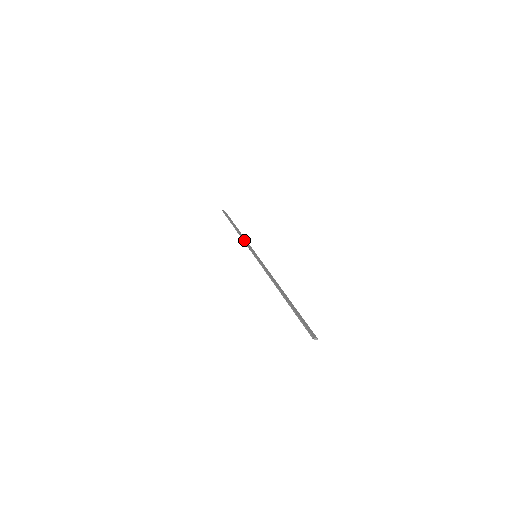
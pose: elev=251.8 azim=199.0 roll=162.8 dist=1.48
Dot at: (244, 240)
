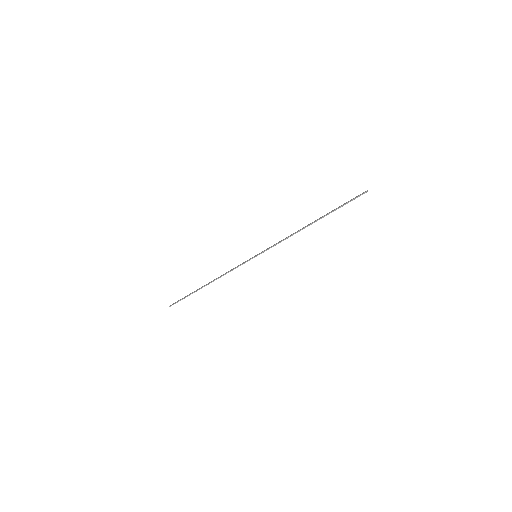
Dot at: (229, 271)
